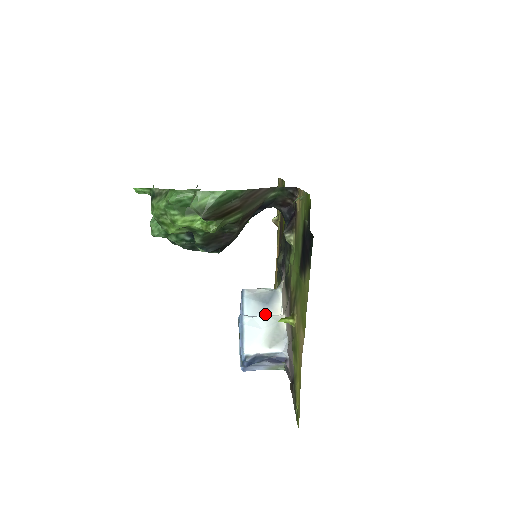
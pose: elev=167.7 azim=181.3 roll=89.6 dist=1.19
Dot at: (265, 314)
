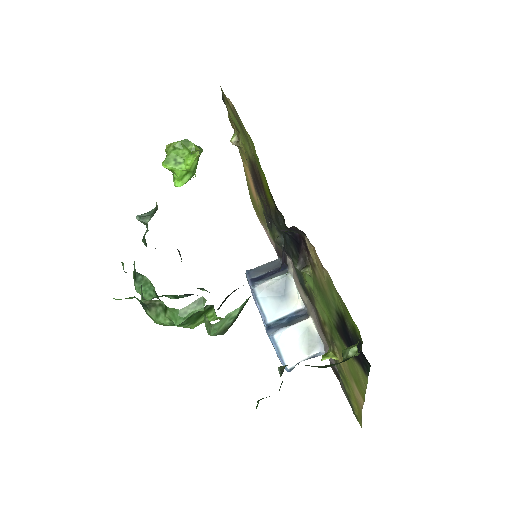
Dot at: (285, 306)
